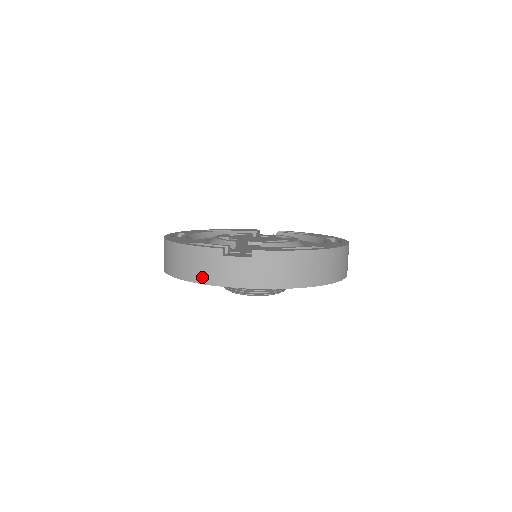
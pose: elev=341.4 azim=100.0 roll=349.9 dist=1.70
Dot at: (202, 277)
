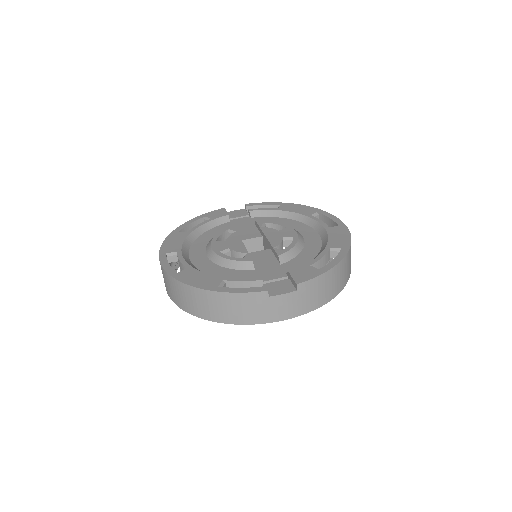
Dot at: (247, 319)
